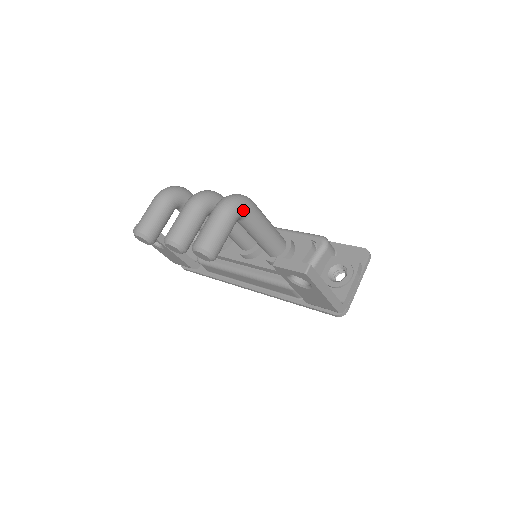
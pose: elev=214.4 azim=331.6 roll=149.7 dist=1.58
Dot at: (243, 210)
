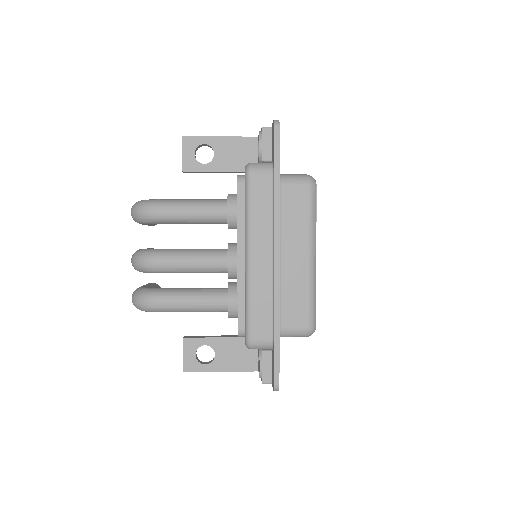
Dot at: occluded
